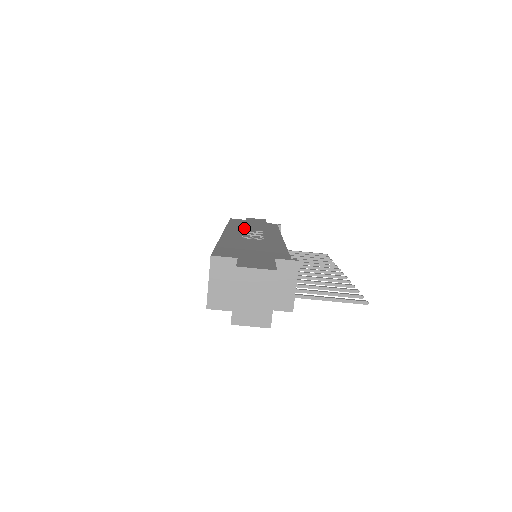
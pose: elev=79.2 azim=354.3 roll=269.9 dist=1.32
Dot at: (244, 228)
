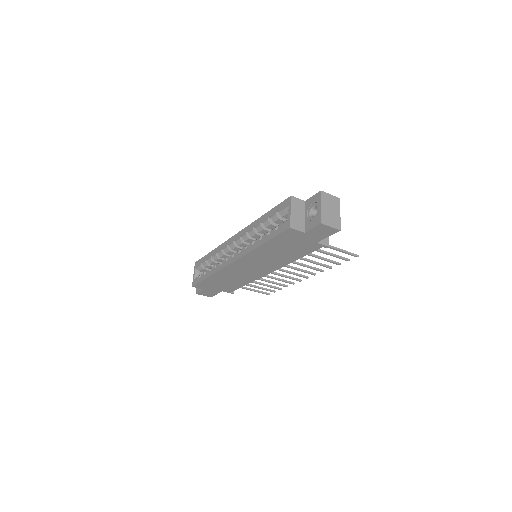
Dot at: occluded
